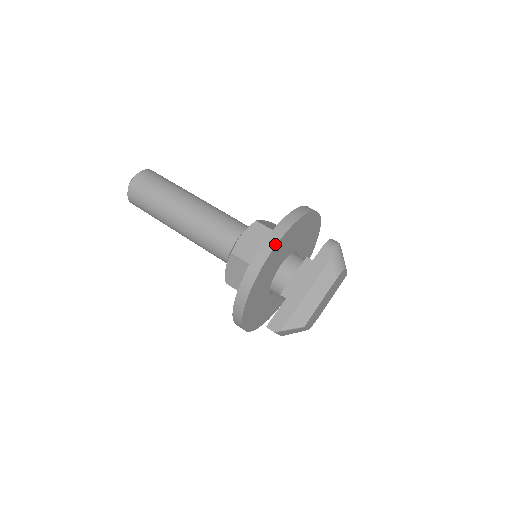
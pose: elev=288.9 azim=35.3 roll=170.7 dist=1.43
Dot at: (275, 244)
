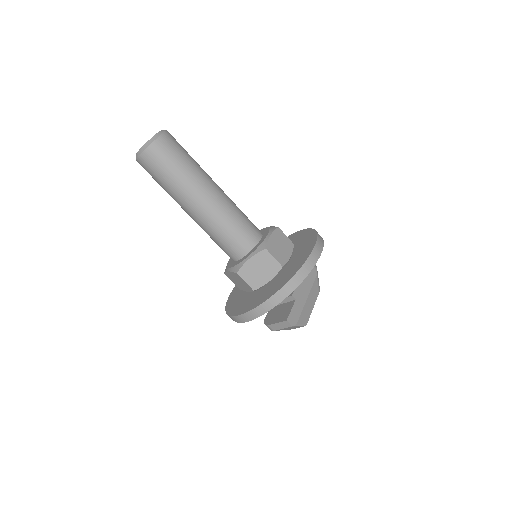
Dot at: (320, 254)
